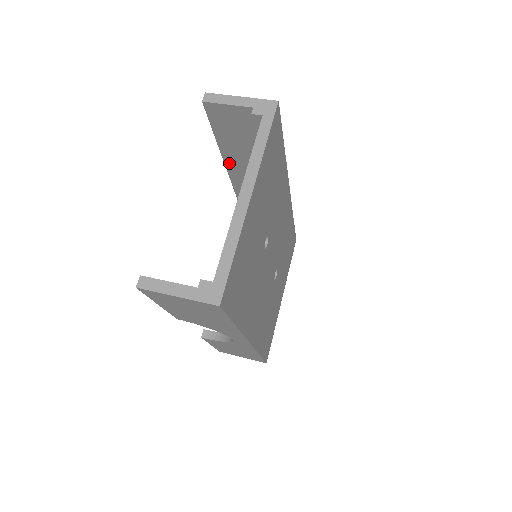
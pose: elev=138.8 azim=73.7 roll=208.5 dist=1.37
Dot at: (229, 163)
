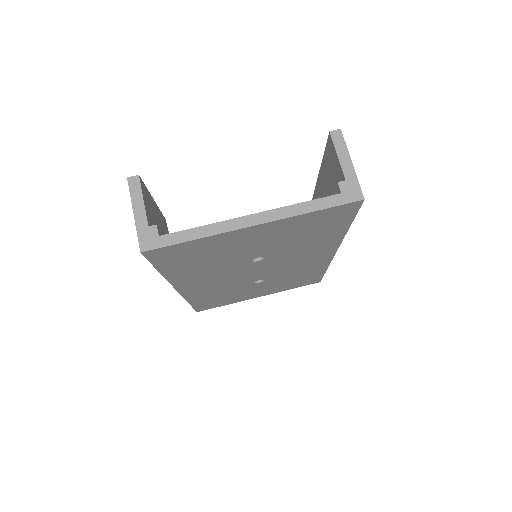
Dot at: (319, 186)
